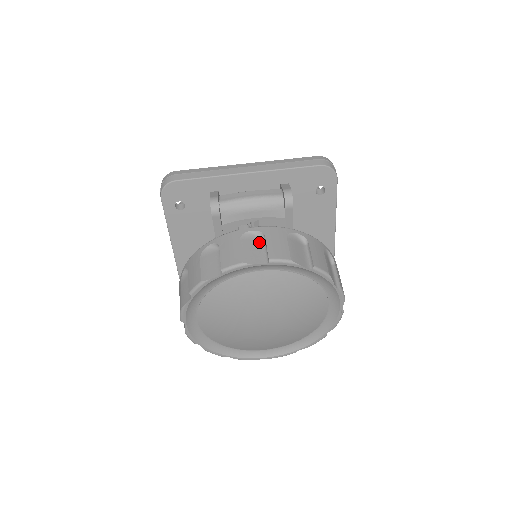
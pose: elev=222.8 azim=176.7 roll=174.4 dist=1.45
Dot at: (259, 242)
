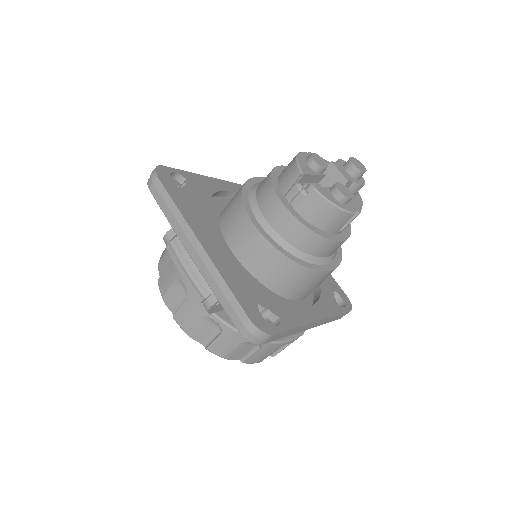
Dot at: (184, 297)
